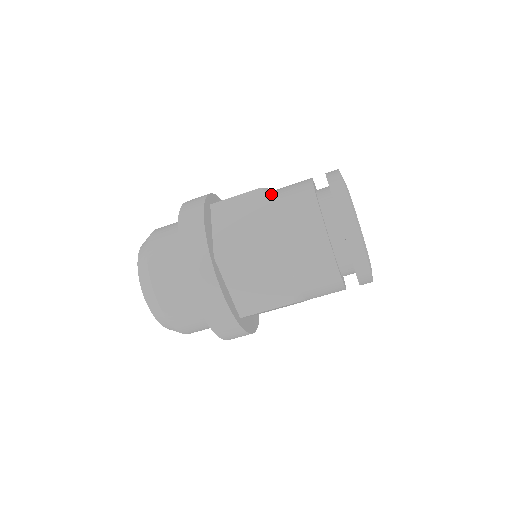
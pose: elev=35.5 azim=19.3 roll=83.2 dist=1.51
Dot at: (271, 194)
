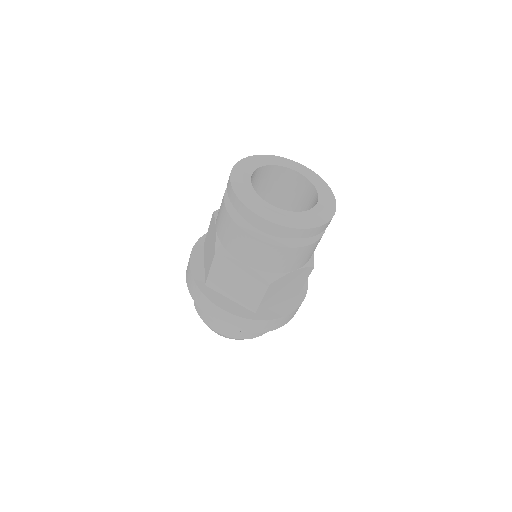
Dot at: occluded
